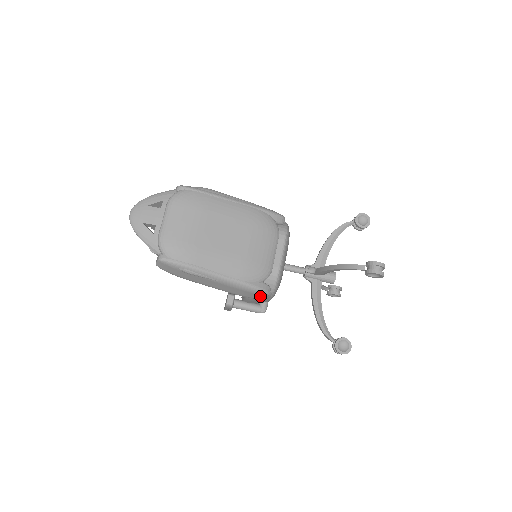
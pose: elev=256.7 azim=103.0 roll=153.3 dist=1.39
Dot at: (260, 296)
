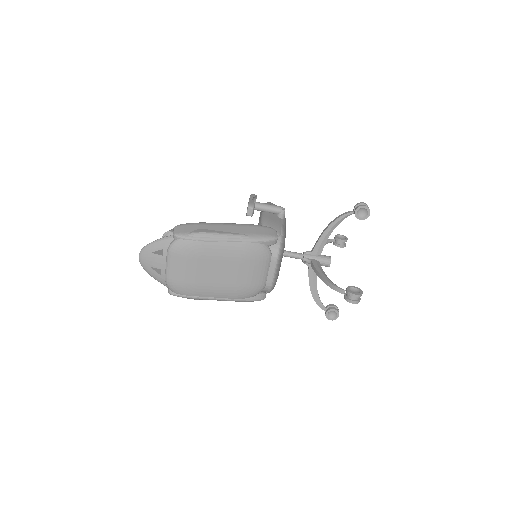
Dot at: occluded
